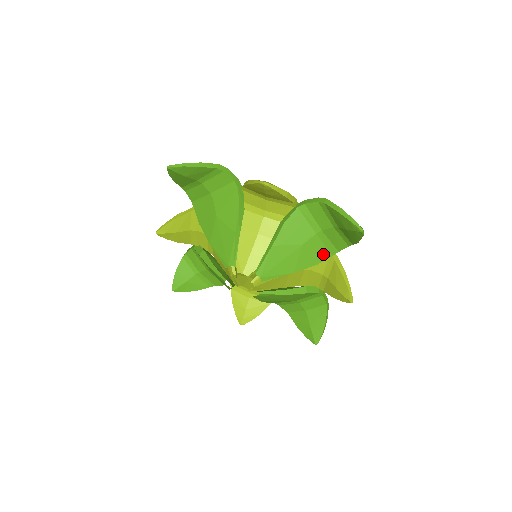
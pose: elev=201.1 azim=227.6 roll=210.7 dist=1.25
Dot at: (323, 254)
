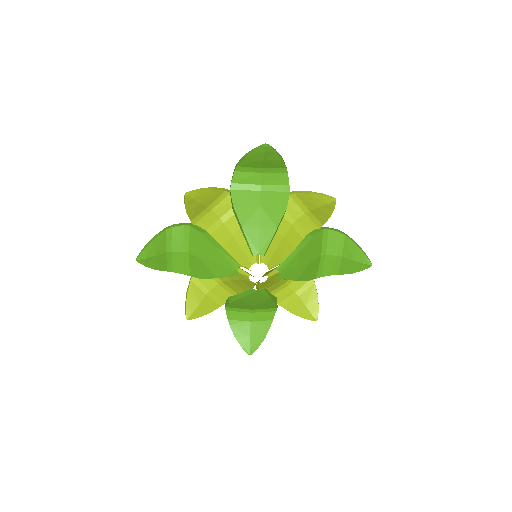
Dot at: (314, 274)
